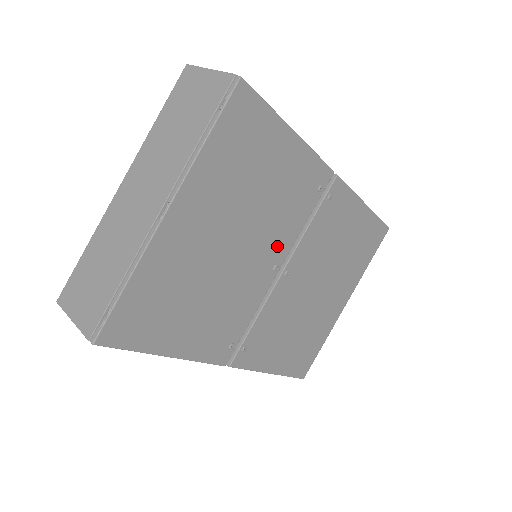
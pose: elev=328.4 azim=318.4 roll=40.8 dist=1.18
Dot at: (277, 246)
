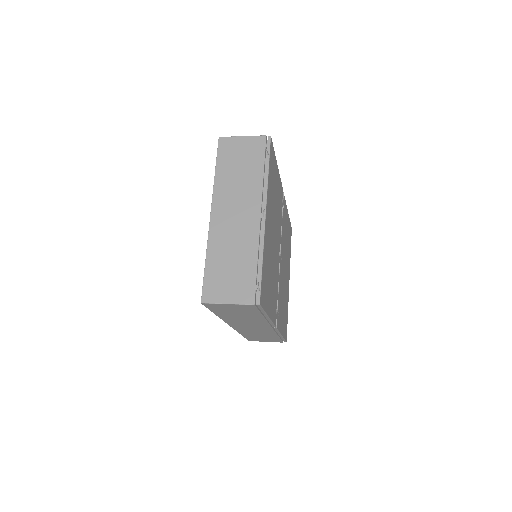
Dot at: (279, 239)
